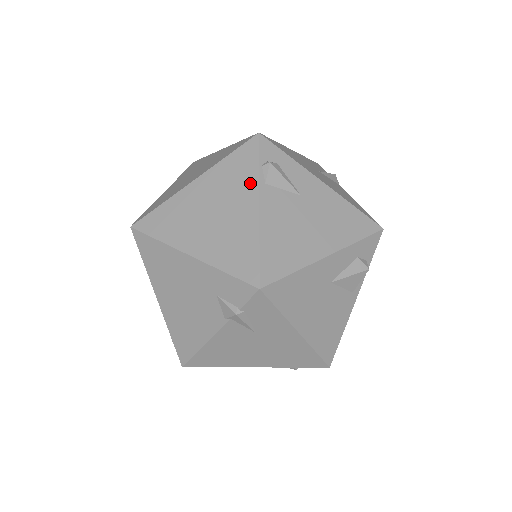
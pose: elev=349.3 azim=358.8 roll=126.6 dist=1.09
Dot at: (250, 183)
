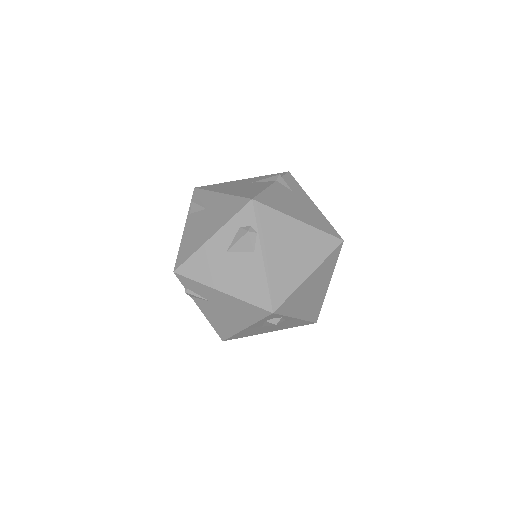
Dot at: occluded
